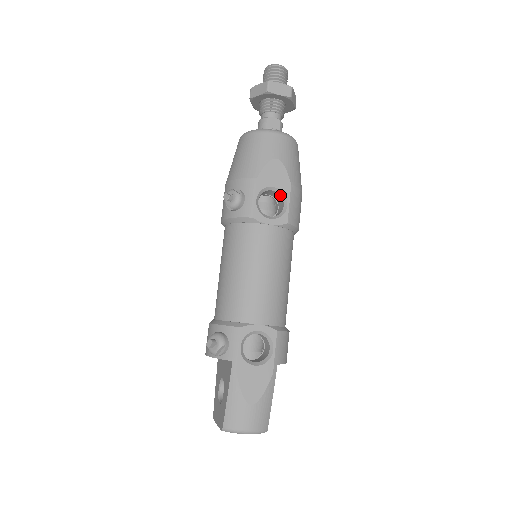
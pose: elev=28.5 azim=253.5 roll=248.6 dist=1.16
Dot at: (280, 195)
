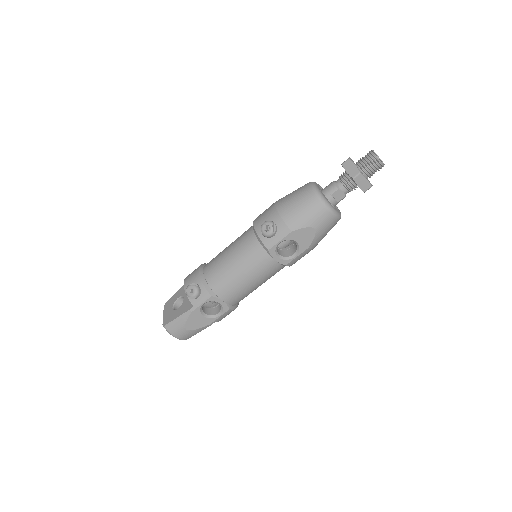
Dot at: (297, 248)
